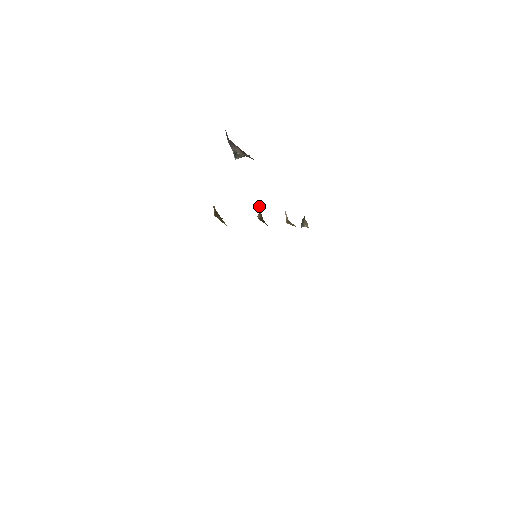
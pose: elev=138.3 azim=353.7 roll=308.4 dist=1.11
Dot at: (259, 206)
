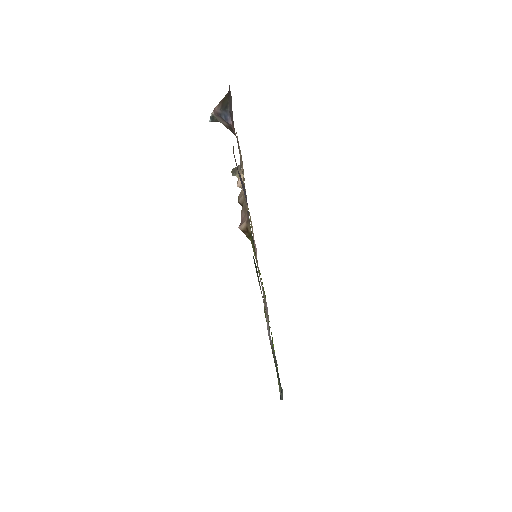
Dot at: occluded
